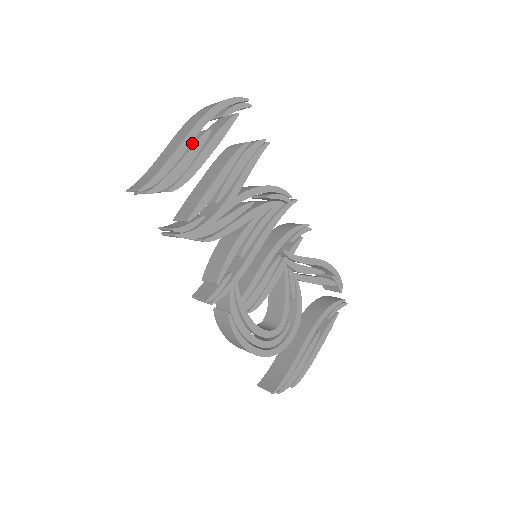
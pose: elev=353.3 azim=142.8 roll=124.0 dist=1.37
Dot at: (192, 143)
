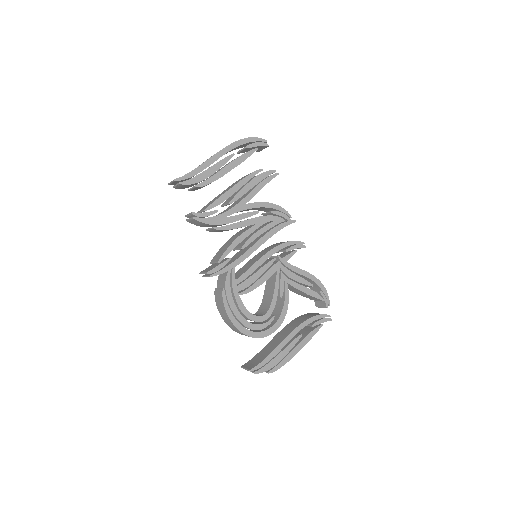
Dot at: (219, 161)
